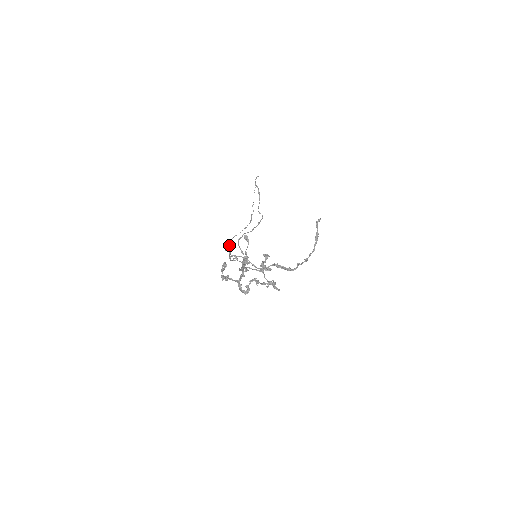
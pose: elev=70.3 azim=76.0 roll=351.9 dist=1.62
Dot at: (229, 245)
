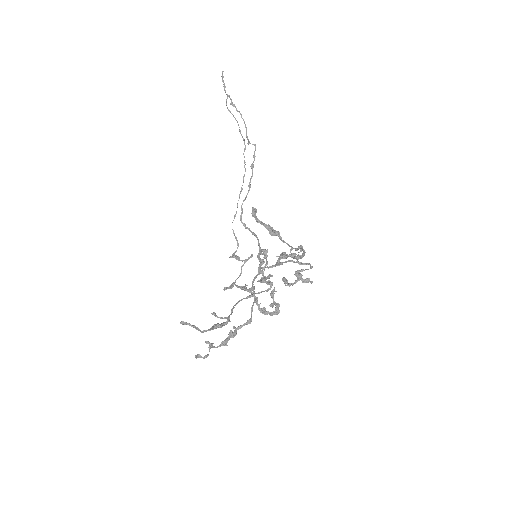
Dot at: occluded
